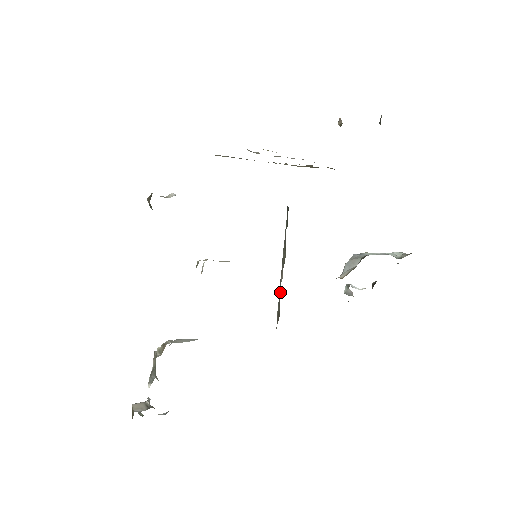
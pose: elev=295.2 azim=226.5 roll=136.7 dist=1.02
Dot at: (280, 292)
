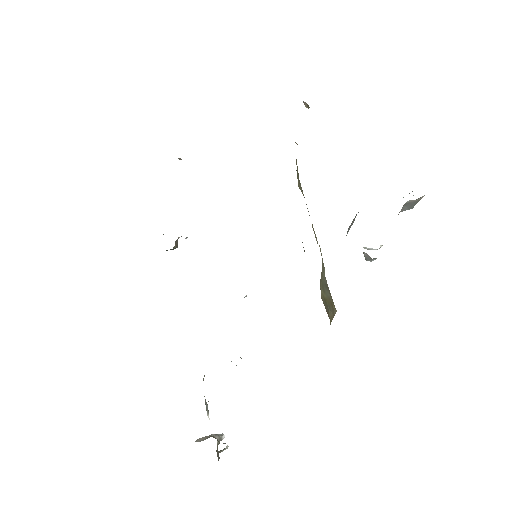
Dot at: occluded
